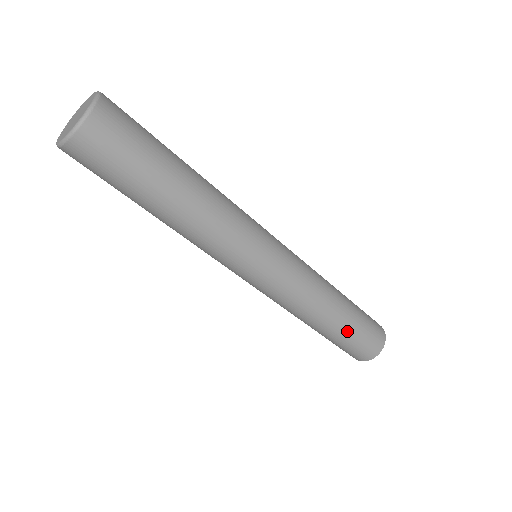
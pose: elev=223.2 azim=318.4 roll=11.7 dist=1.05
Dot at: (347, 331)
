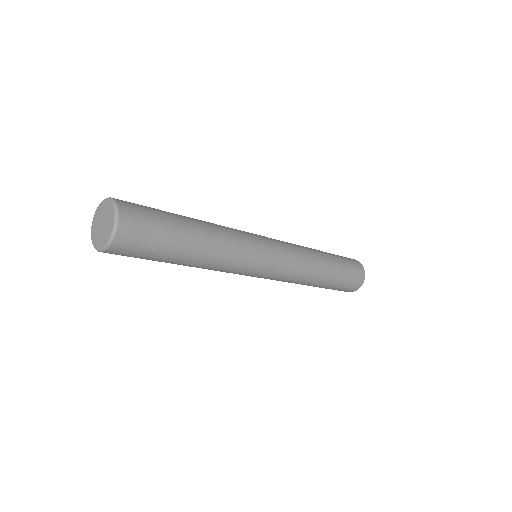
Dot at: (338, 274)
